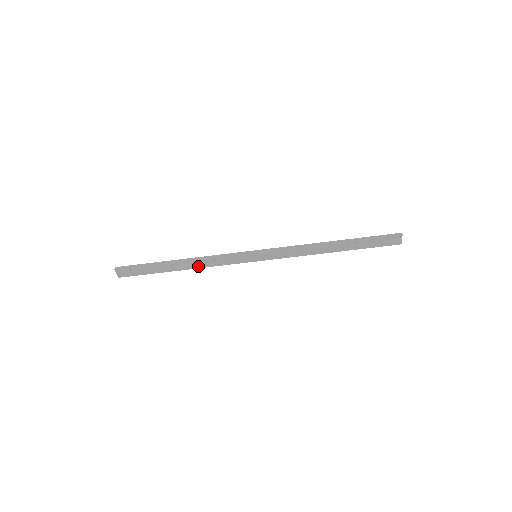
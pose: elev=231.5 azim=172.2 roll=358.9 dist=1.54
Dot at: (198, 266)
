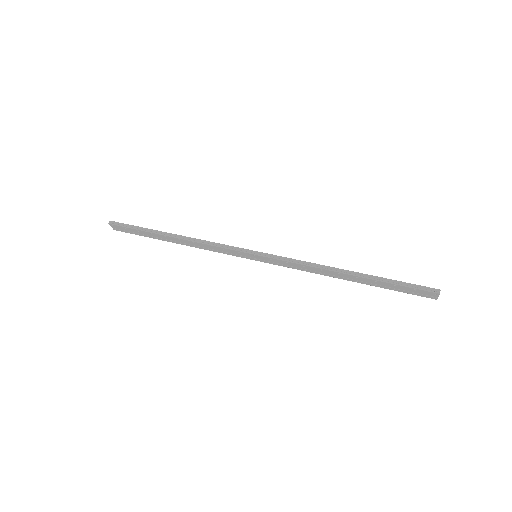
Dot at: (193, 245)
